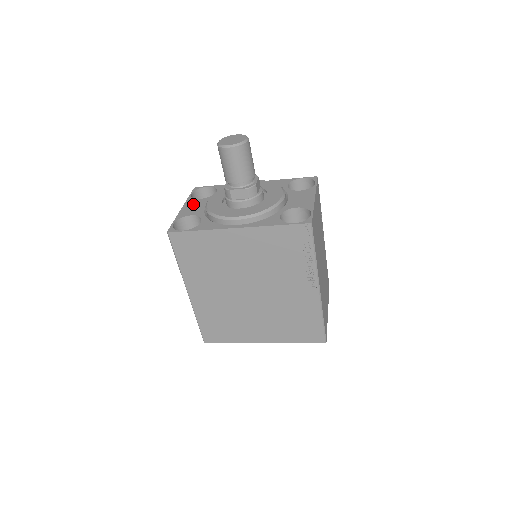
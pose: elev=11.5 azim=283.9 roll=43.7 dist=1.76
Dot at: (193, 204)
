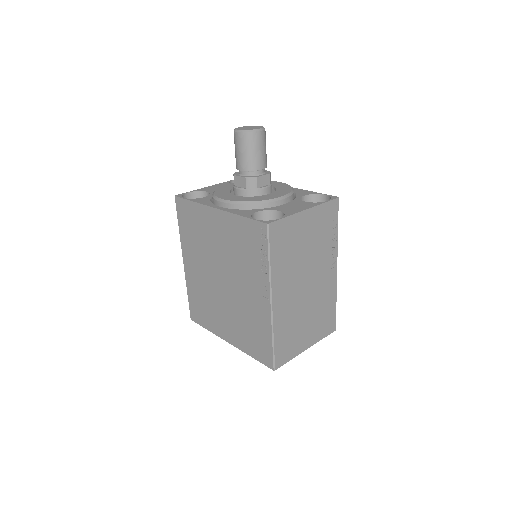
Dot at: (221, 186)
